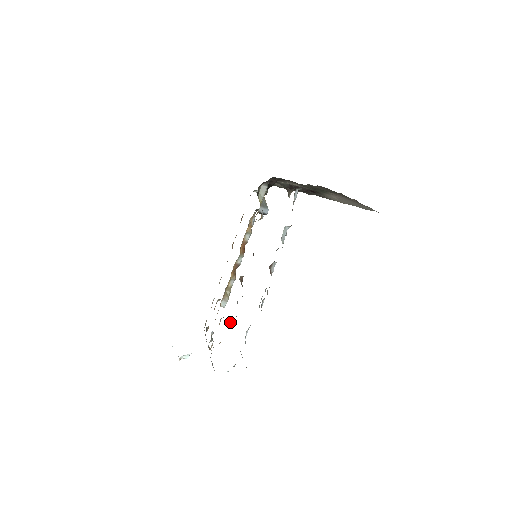
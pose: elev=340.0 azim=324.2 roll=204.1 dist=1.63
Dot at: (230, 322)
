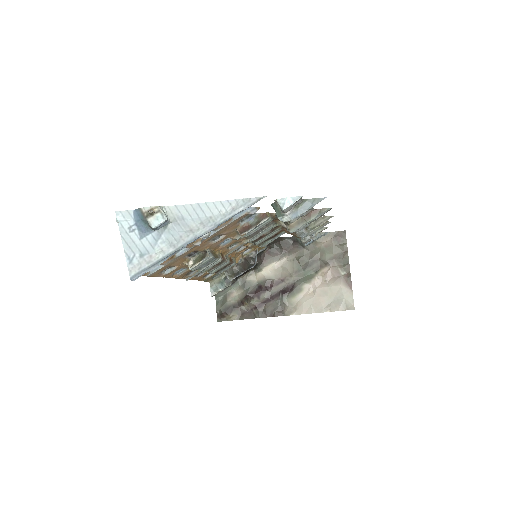
Dot at: (269, 214)
